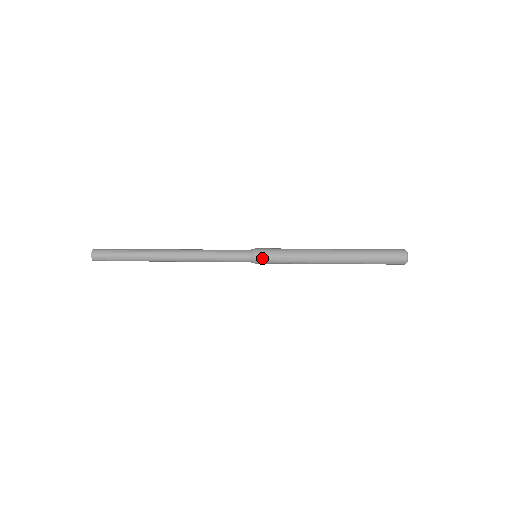
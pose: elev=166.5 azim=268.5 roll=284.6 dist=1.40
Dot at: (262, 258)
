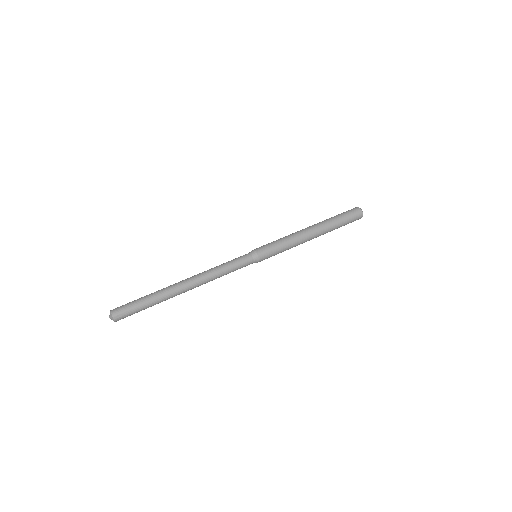
Dot at: (263, 253)
